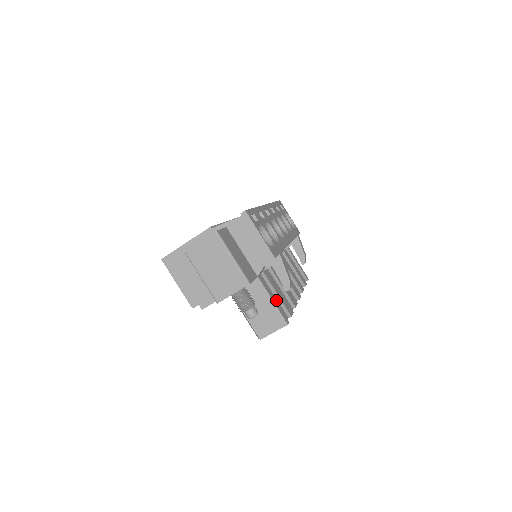
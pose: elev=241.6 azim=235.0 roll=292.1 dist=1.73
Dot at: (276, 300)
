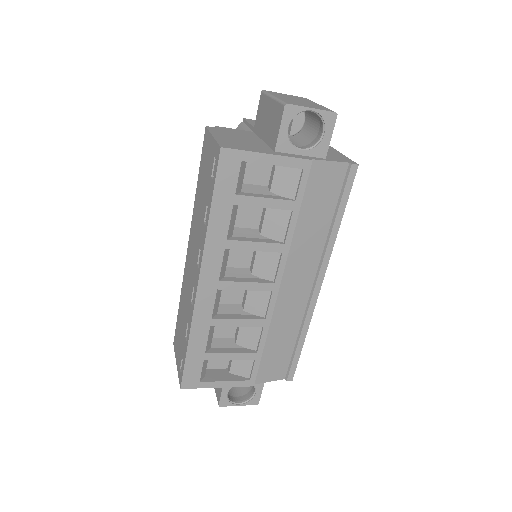
Dot at: occluded
